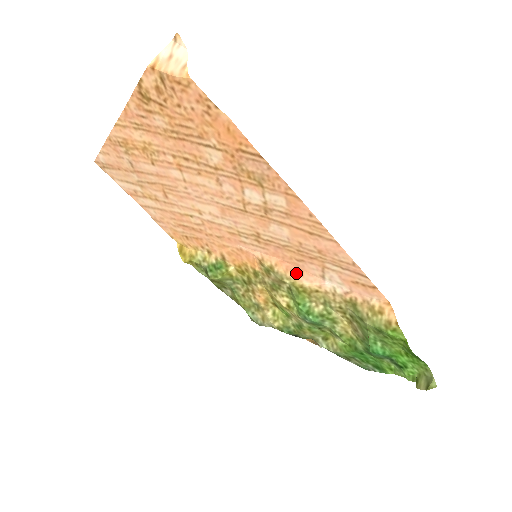
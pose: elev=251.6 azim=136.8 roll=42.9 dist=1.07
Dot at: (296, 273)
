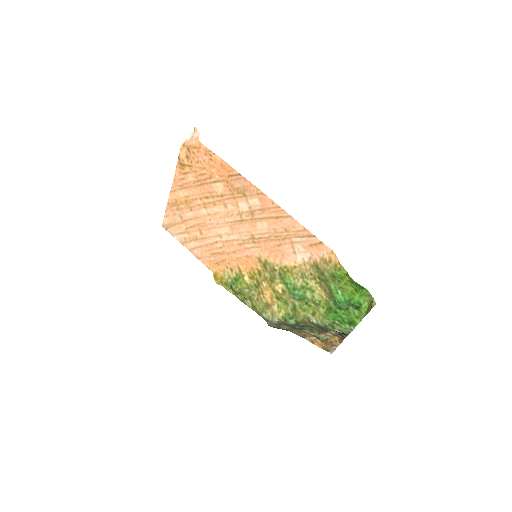
Dot at: (280, 258)
